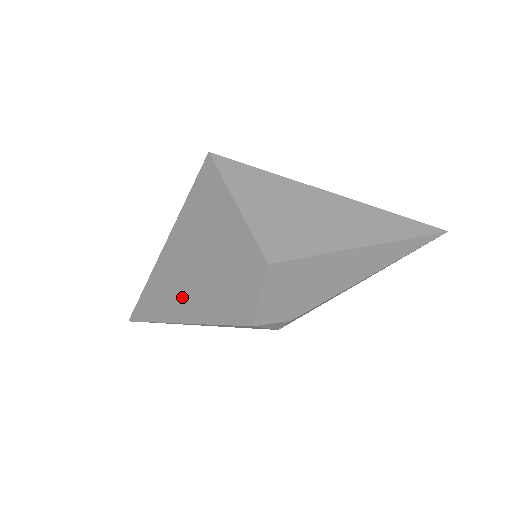
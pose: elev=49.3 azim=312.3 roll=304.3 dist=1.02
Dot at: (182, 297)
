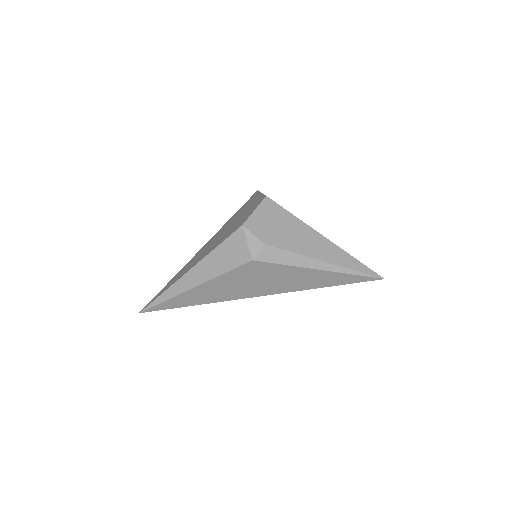
Dot at: (200, 256)
